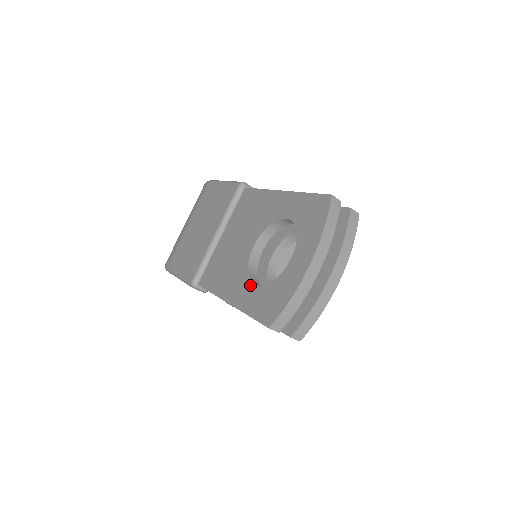
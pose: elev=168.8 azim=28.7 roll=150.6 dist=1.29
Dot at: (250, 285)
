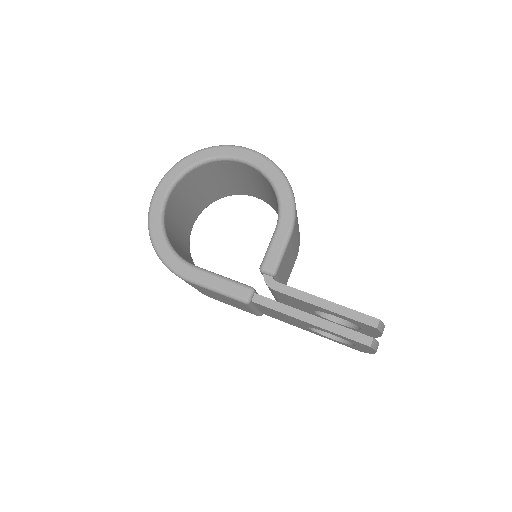
Dot at: (326, 337)
